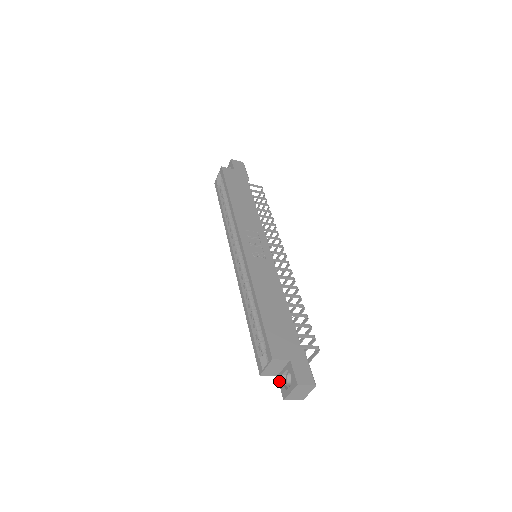
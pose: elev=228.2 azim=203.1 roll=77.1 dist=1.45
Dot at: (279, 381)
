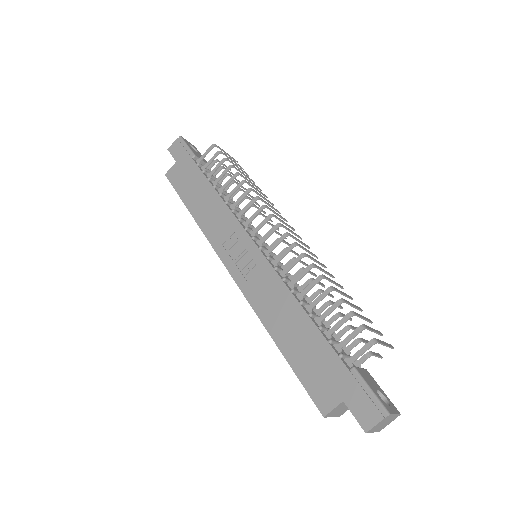
Dot at: occluded
